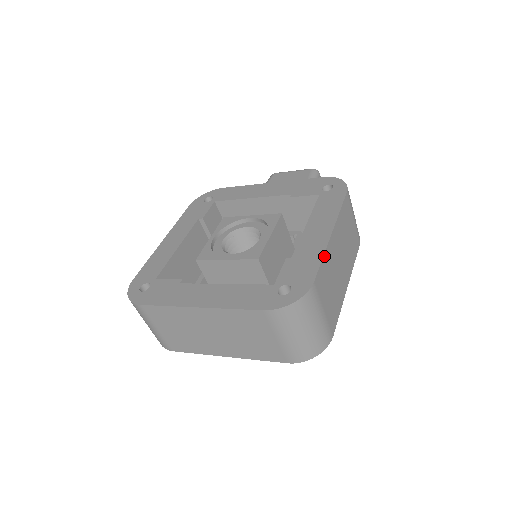
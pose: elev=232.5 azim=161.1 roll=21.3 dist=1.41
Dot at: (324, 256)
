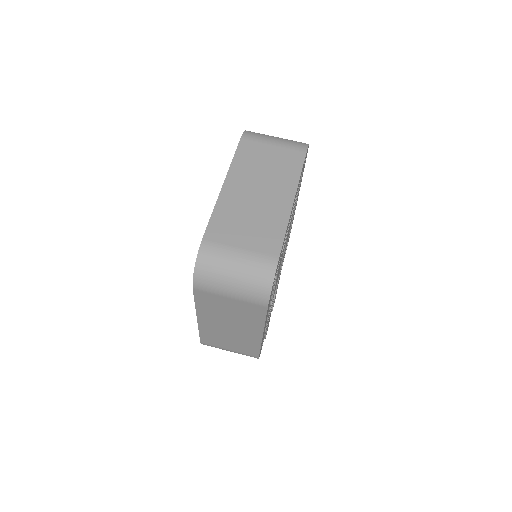
Dot at: occluded
